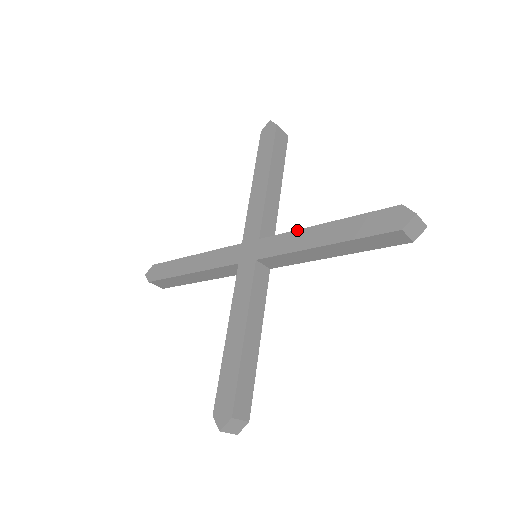
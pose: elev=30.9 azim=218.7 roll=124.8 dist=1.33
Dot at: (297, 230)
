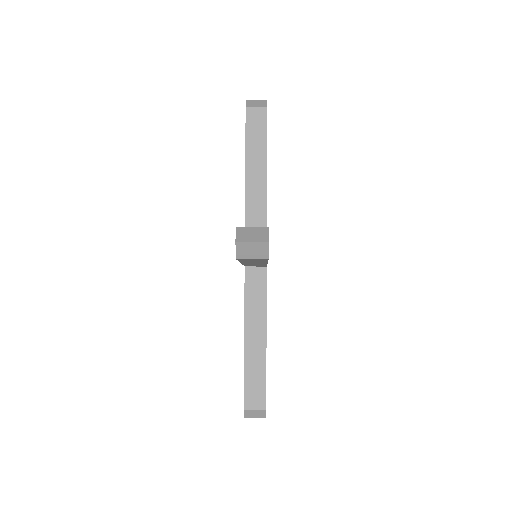
Dot at: occluded
